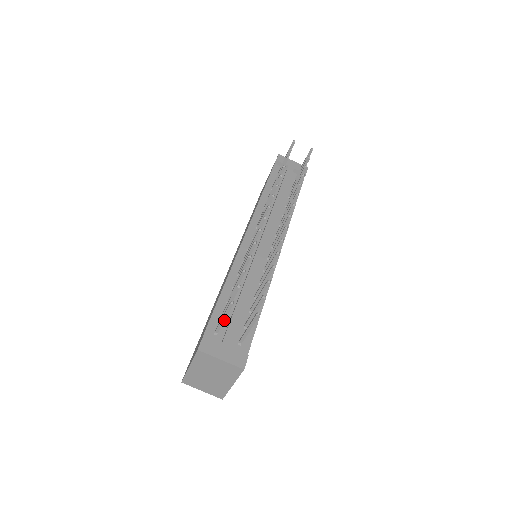
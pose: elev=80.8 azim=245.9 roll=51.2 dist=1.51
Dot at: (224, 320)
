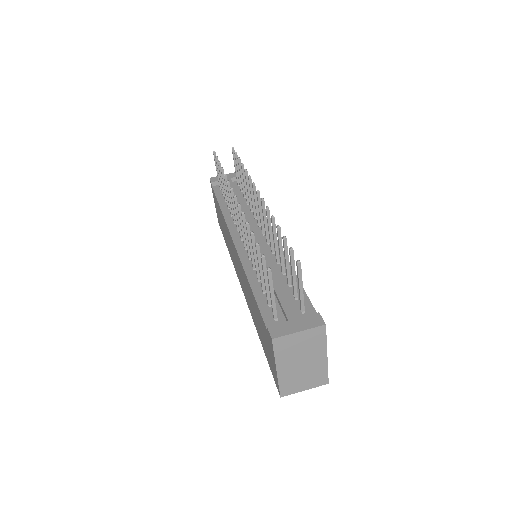
Dot at: (274, 297)
